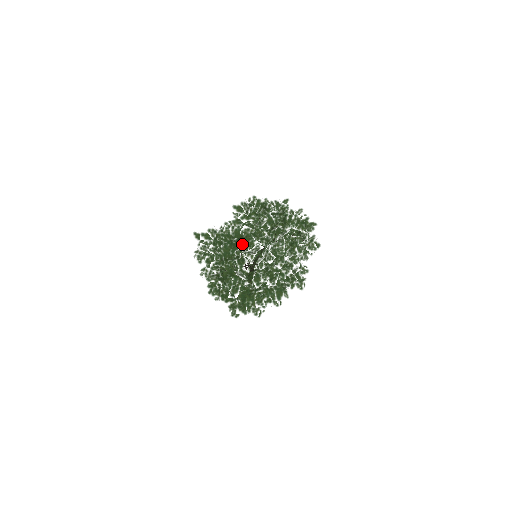
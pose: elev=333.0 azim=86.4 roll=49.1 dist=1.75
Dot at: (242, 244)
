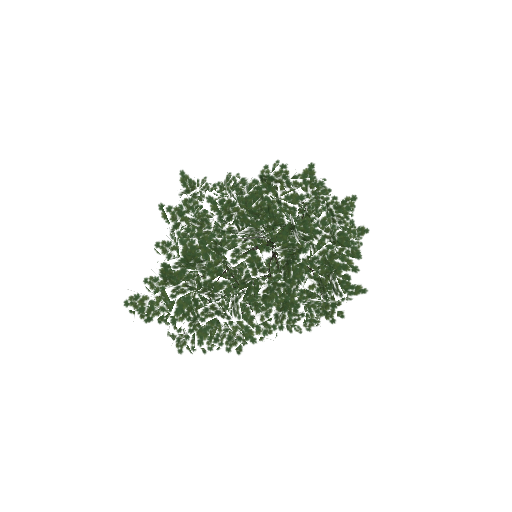
Dot at: (202, 267)
